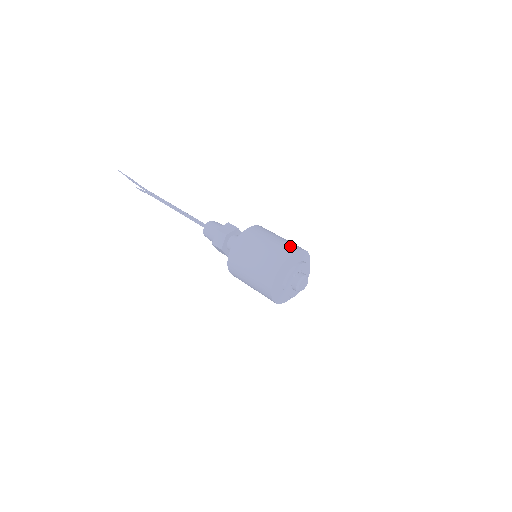
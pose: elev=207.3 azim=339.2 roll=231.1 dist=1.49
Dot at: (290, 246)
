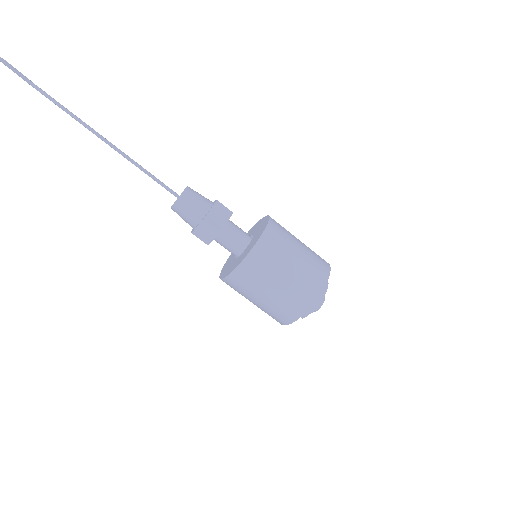
Dot at: (319, 268)
